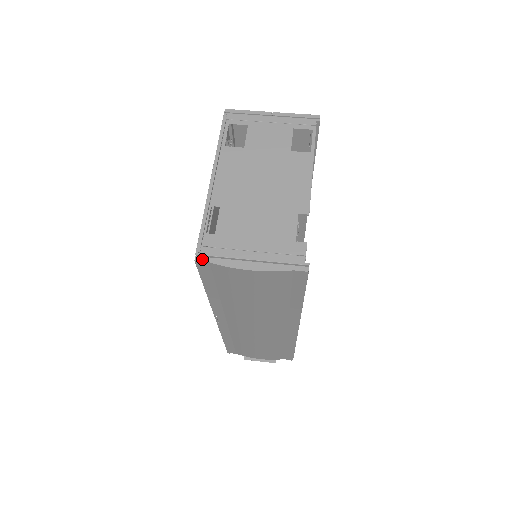
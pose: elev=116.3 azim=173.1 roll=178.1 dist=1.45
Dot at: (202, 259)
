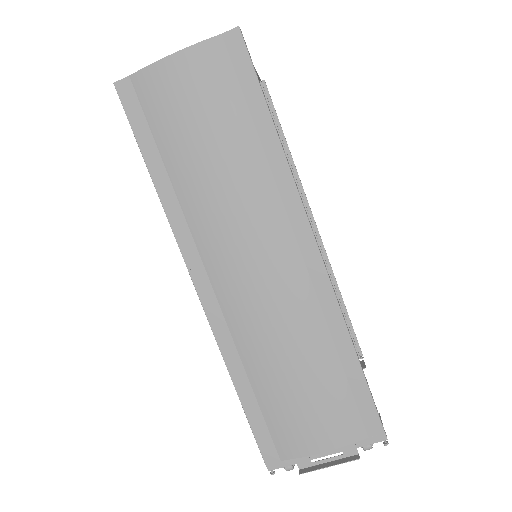
Dot at: (122, 80)
